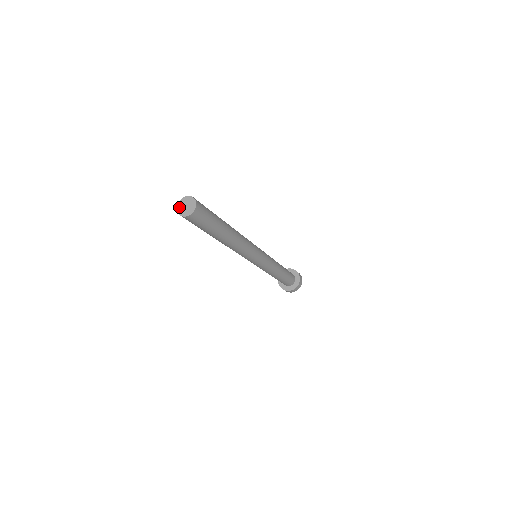
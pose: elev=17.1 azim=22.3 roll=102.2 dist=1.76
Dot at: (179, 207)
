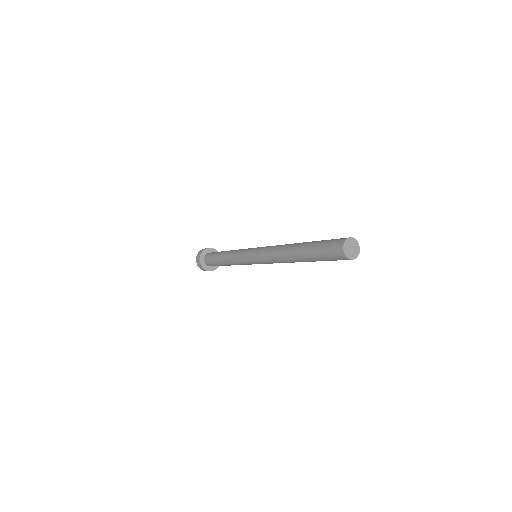
Dot at: (348, 242)
